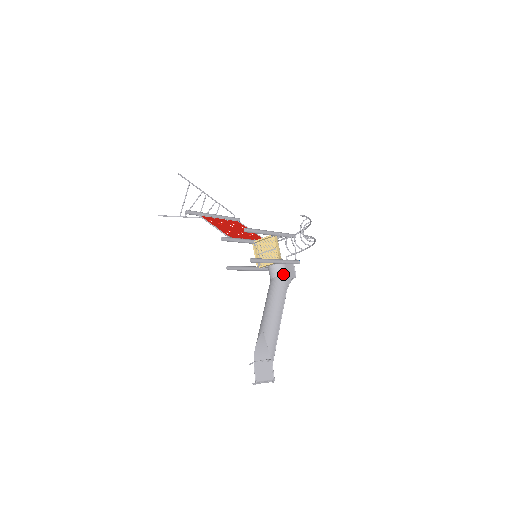
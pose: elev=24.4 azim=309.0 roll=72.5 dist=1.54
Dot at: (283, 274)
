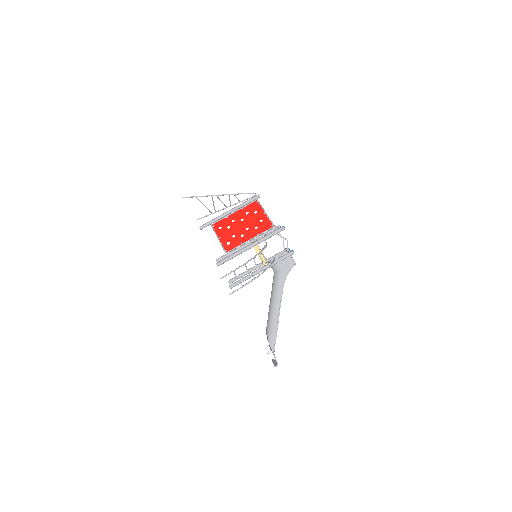
Dot at: (278, 271)
